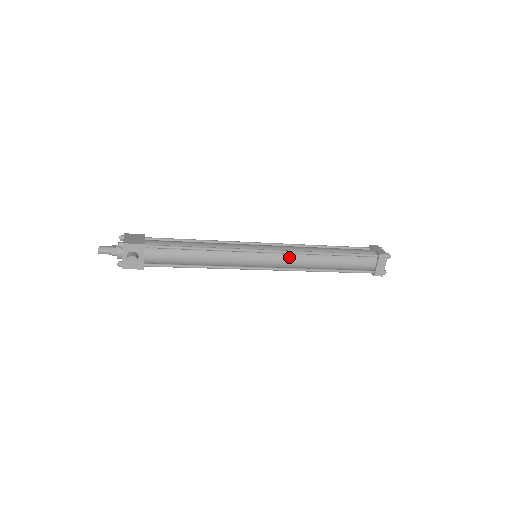
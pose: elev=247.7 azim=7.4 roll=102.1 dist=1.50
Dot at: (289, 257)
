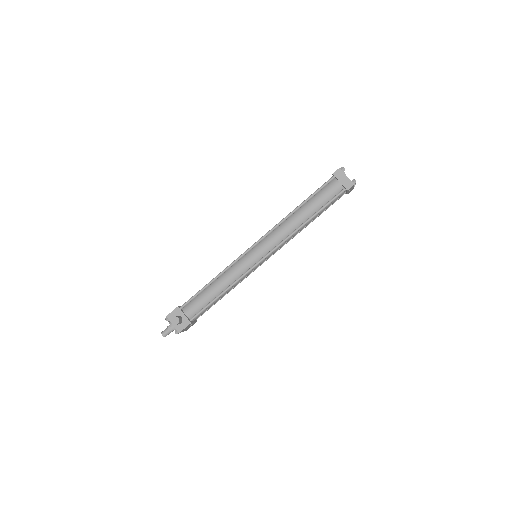
Dot at: (272, 235)
